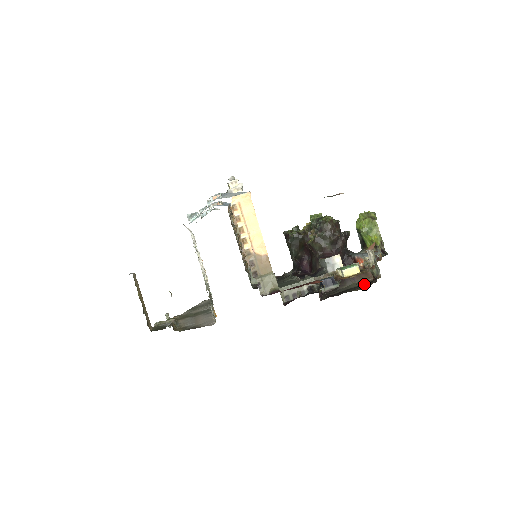
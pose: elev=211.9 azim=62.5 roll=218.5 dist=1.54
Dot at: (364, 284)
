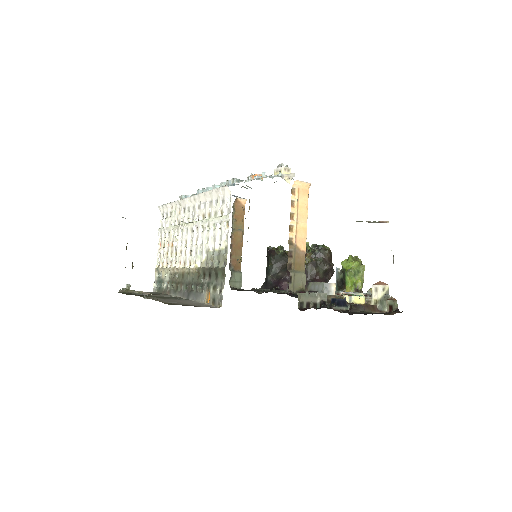
Dot at: (383, 313)
